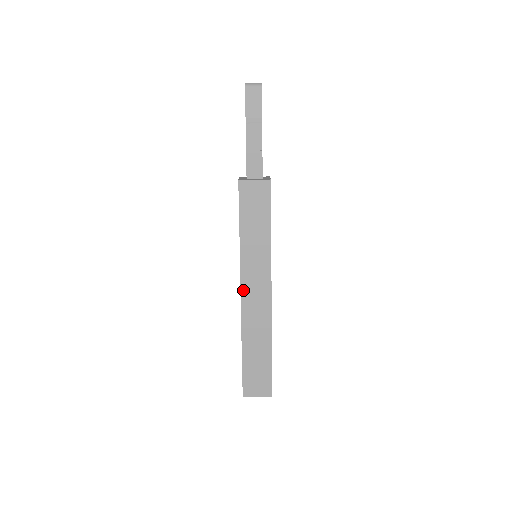
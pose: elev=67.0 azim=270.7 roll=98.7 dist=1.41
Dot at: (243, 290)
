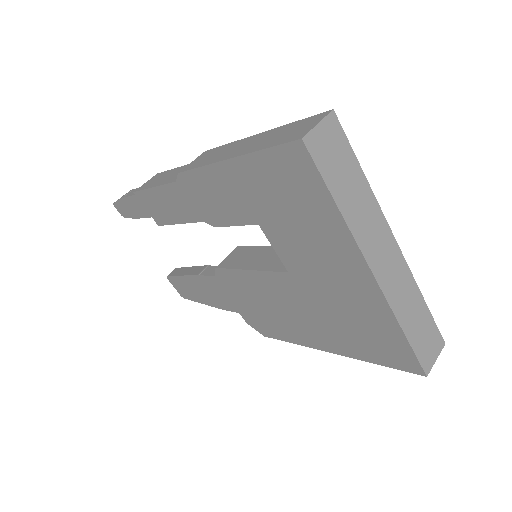
Dot at: (190, 169)
